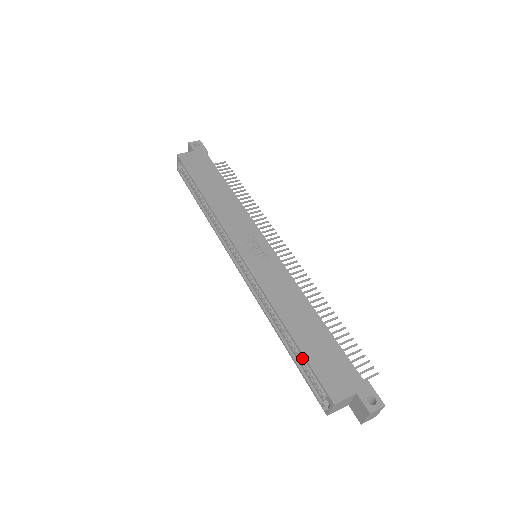
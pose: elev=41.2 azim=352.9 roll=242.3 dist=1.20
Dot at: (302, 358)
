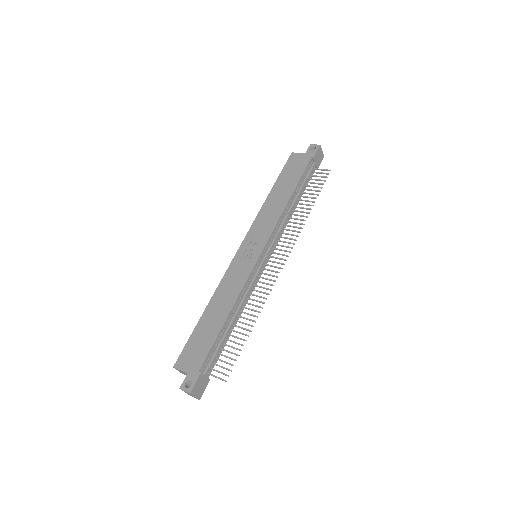
Dot at: occluded
